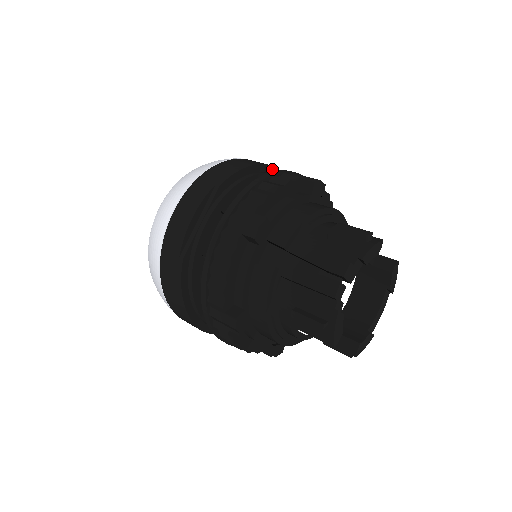
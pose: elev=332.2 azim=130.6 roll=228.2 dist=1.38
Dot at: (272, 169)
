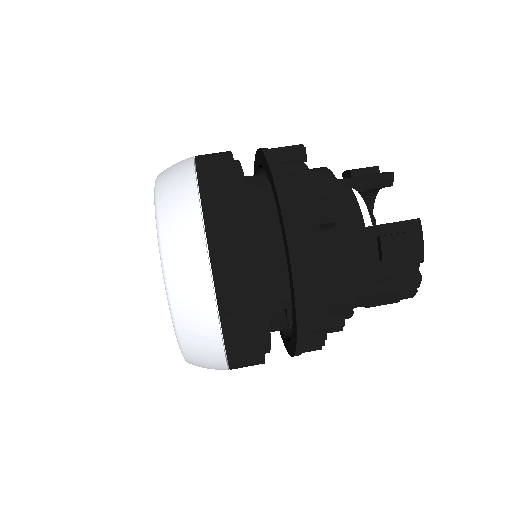
Dot at: (245, 213)
